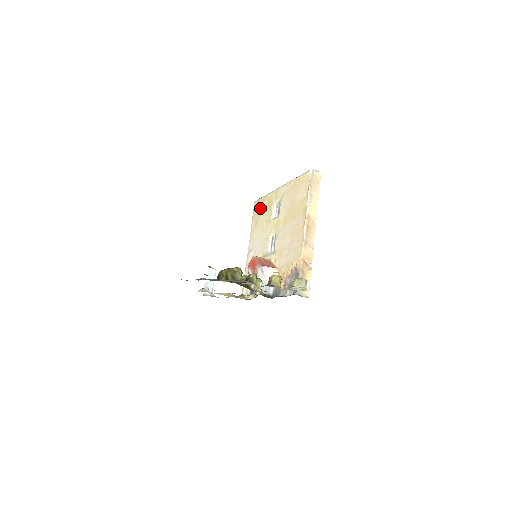
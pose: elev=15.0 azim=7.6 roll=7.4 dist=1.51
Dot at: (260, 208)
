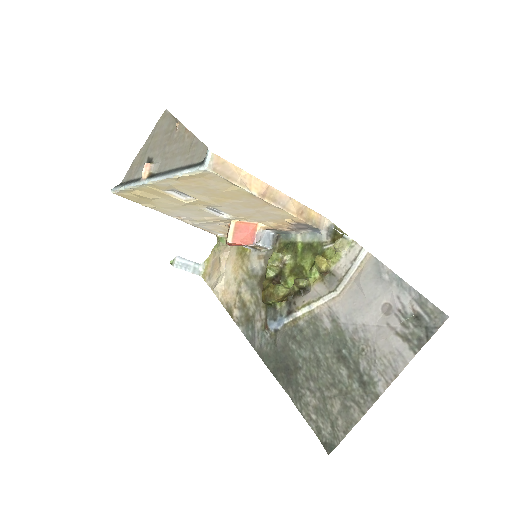
Dot at: (139, 197)
